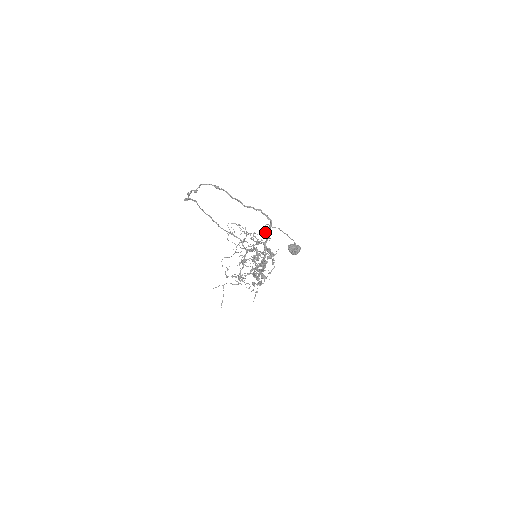
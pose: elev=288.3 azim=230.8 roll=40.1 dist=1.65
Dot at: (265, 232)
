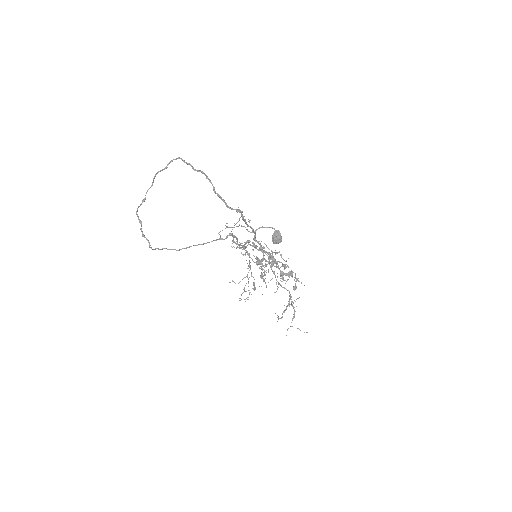
Dot at: (227, 223)
